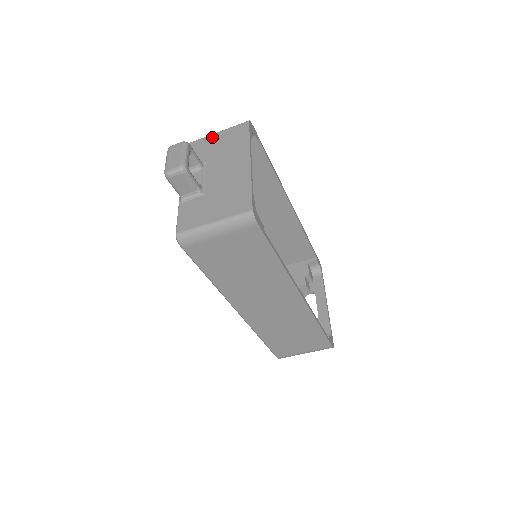
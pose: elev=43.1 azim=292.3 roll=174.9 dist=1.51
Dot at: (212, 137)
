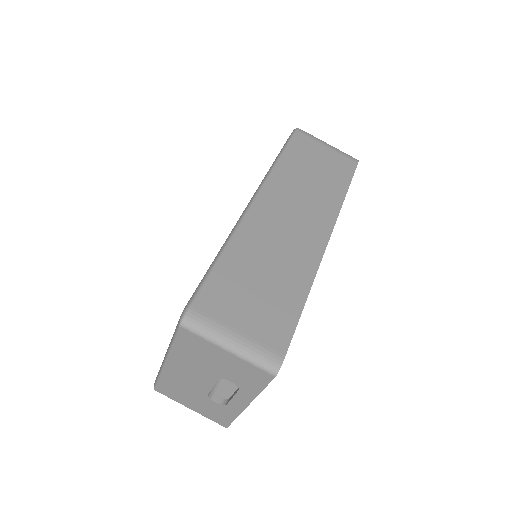
Dot at: occluded
